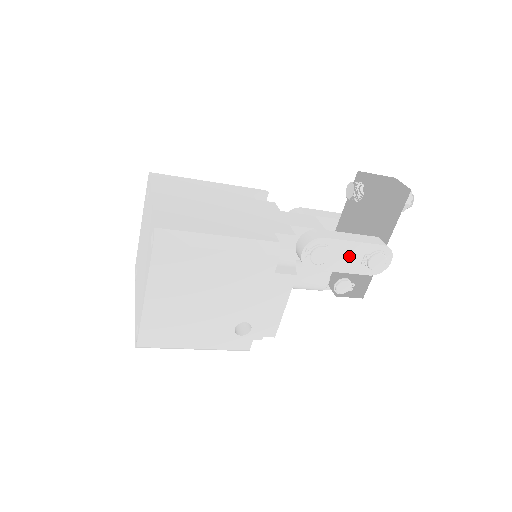
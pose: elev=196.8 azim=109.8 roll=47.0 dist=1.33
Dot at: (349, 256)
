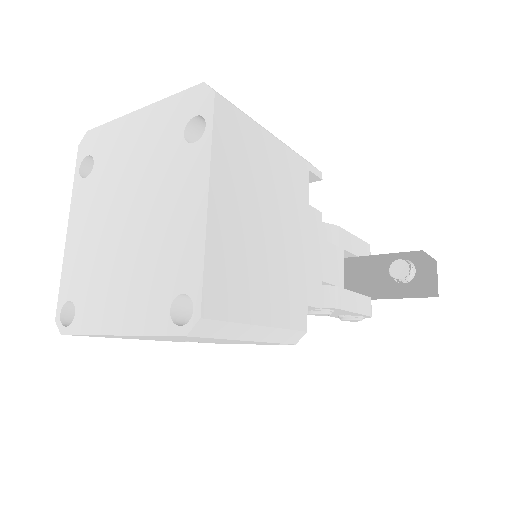
Dot at: (338, 313)
